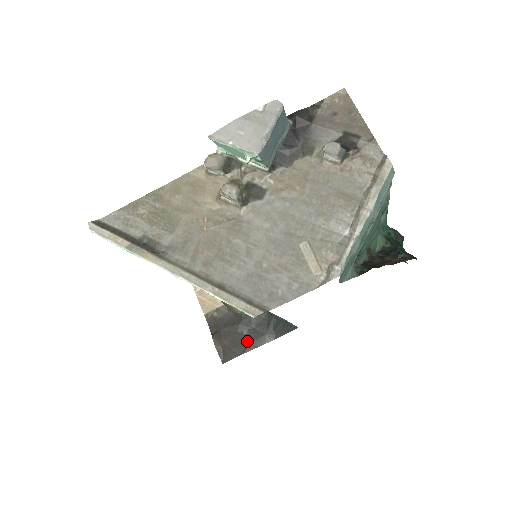
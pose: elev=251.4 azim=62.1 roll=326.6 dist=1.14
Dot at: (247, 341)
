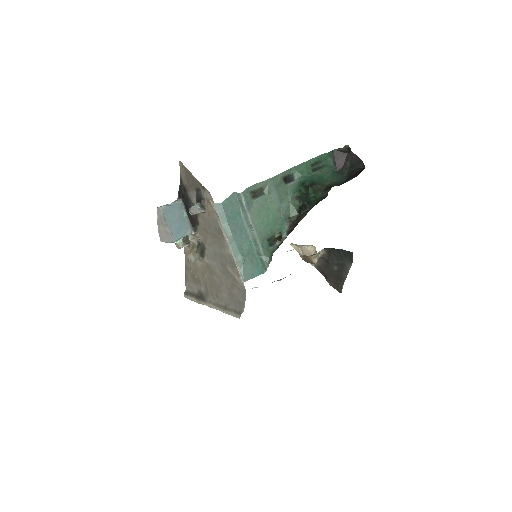
Dot at: (340, 274)
